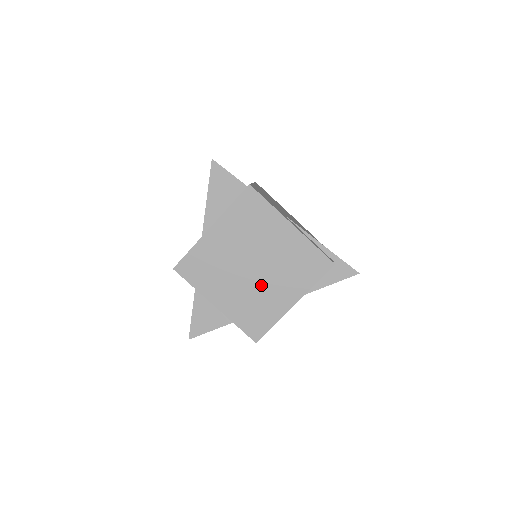
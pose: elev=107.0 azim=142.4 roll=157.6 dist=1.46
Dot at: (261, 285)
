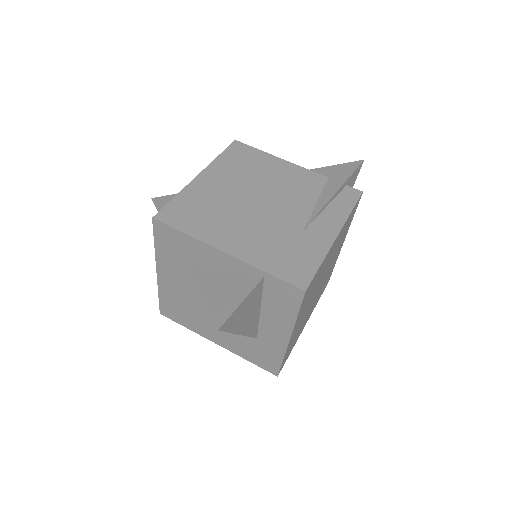
Dot at: occluded
